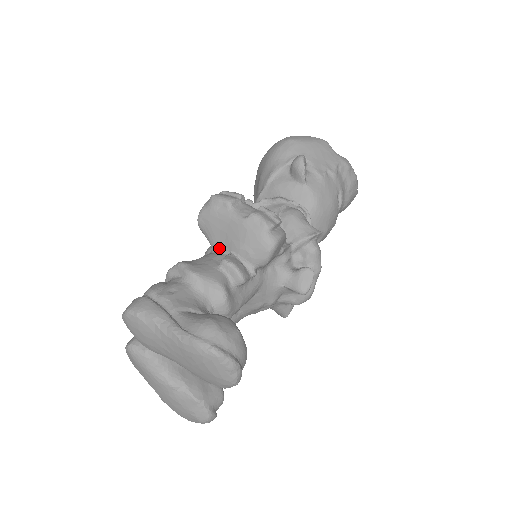
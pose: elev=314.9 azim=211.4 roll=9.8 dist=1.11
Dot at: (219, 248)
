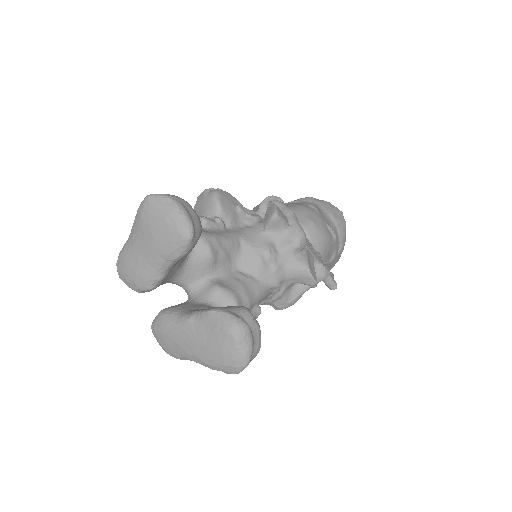
Dot at: occluded
